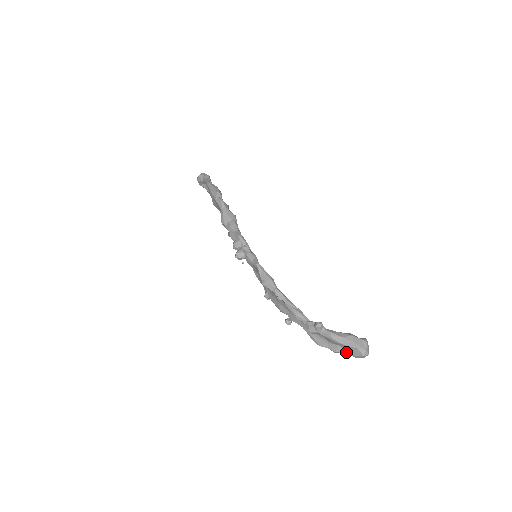
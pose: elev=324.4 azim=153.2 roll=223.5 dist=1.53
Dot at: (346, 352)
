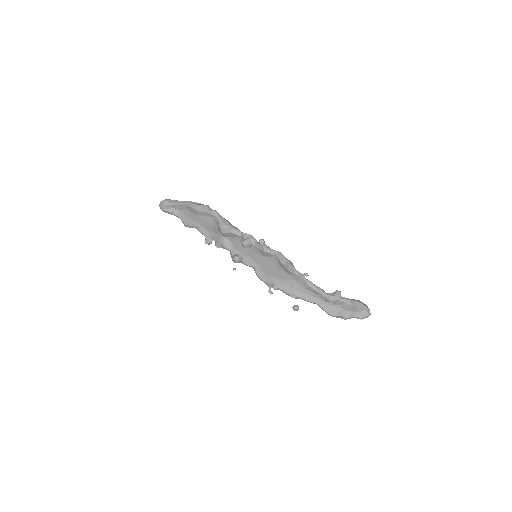
Dot at: (355, 316)
